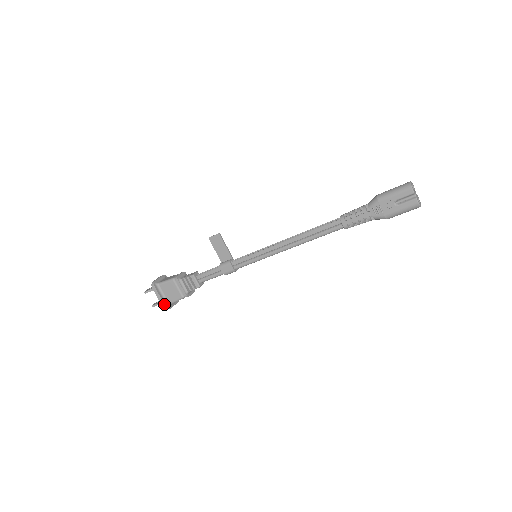
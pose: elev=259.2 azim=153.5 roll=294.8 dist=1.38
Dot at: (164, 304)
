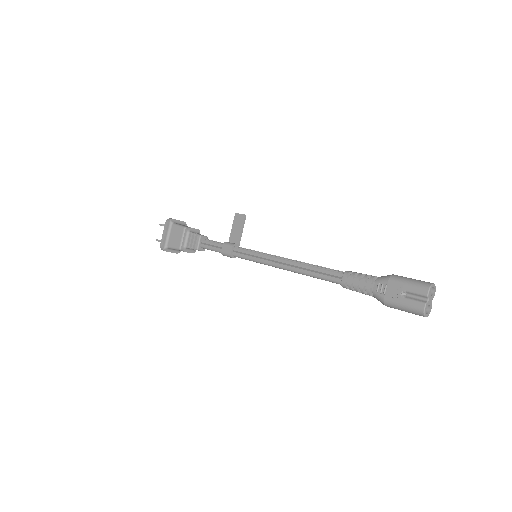
Dot at: (163, 242)
